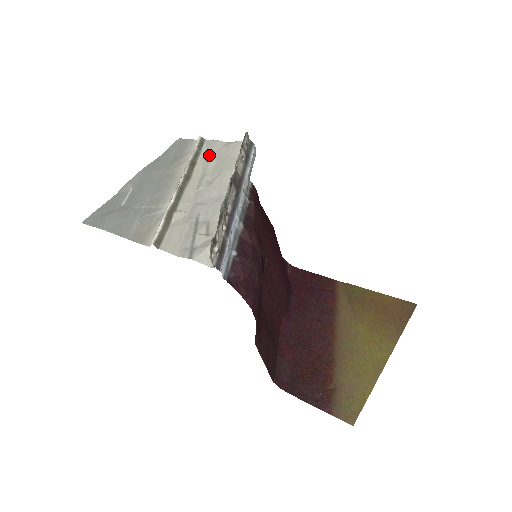
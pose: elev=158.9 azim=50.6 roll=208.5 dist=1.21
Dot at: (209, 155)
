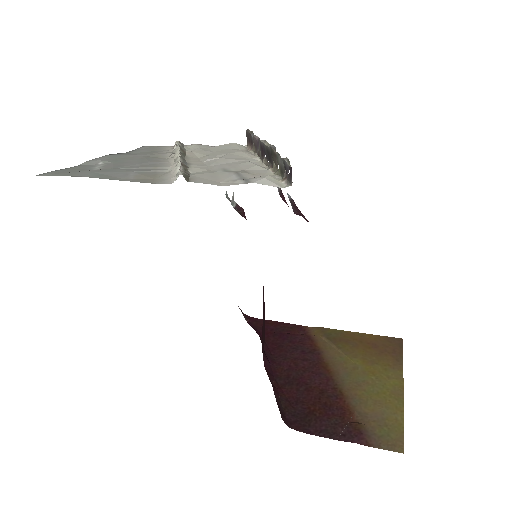
Dot at: (199, 149)
